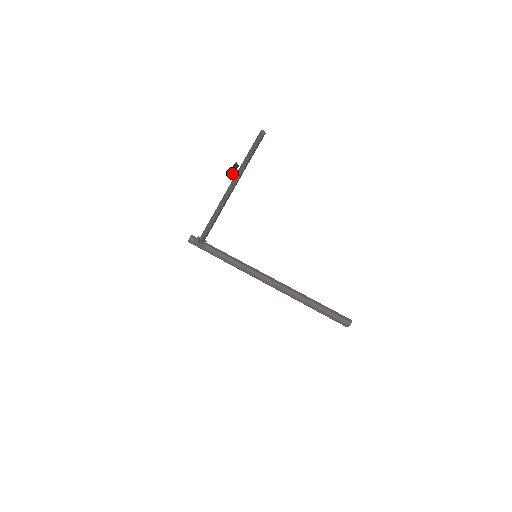
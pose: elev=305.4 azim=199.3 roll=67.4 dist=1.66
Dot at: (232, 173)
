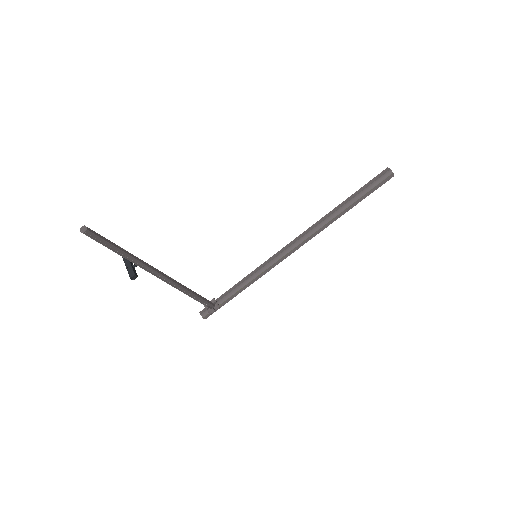
Dot at: (133, 272)
